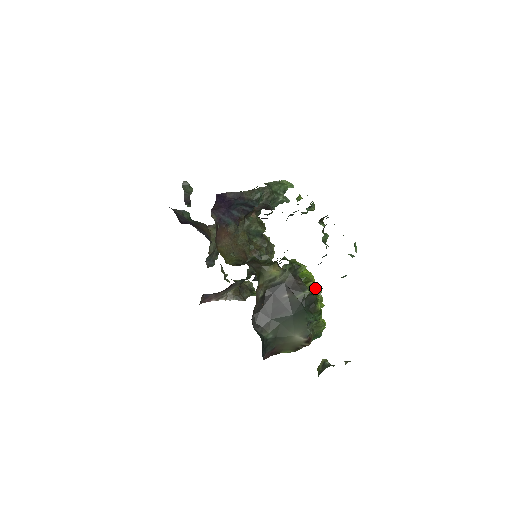
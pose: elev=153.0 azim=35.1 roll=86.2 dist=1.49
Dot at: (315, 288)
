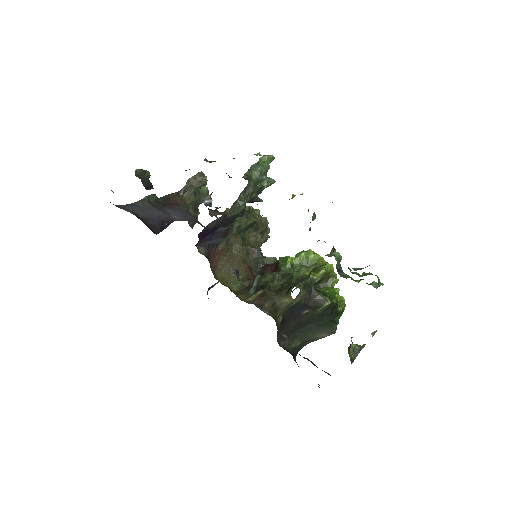
Dot at: (328, 274)
